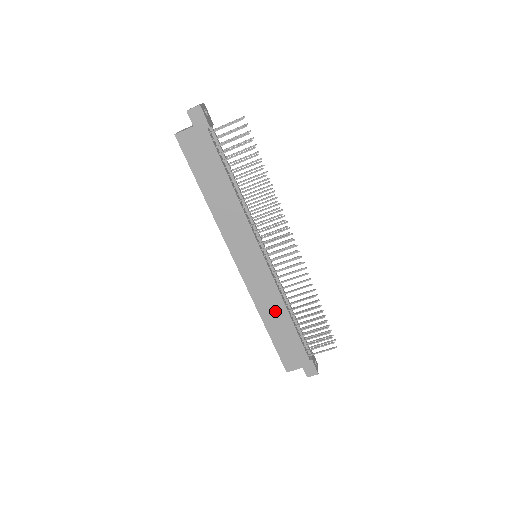
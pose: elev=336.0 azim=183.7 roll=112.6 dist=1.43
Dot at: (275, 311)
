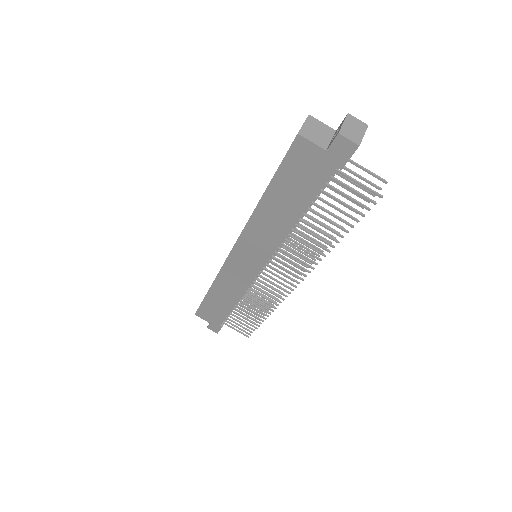
Dot at: (228, 293)
